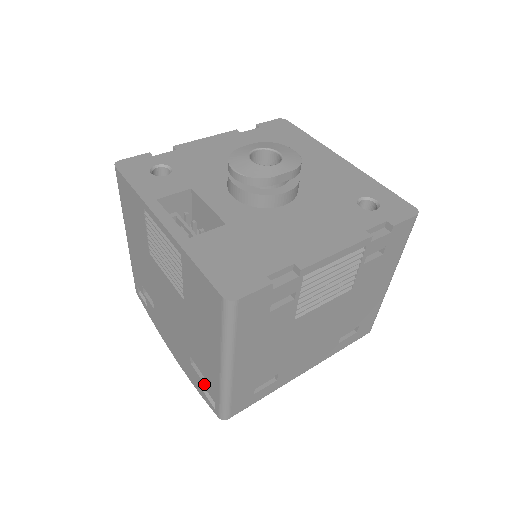
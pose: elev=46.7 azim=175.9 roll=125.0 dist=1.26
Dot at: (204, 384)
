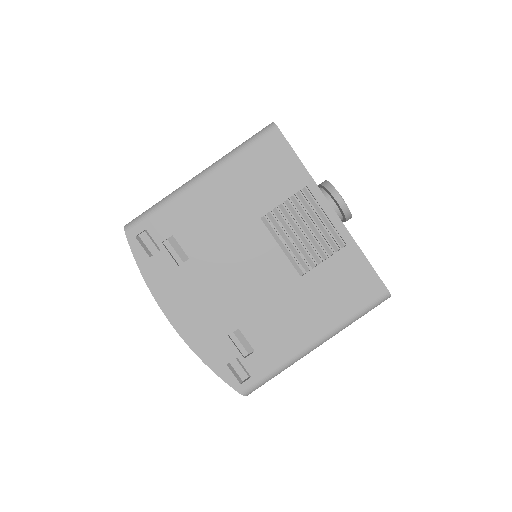
Dot at: (244, 358)
